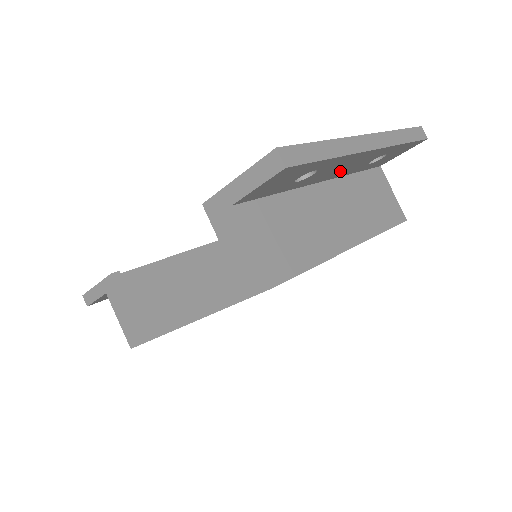
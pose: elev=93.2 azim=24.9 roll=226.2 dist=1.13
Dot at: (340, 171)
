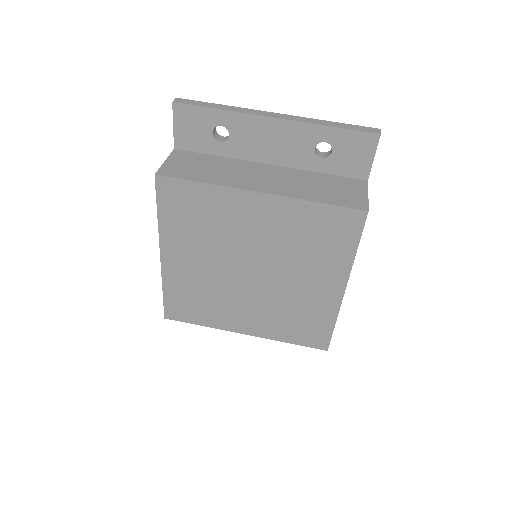
Dot at: (276, 151)
